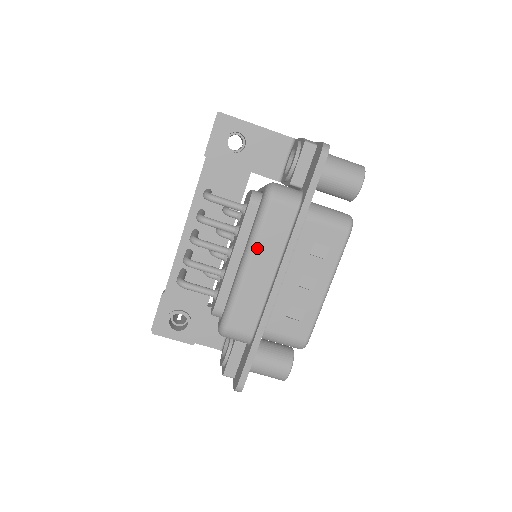
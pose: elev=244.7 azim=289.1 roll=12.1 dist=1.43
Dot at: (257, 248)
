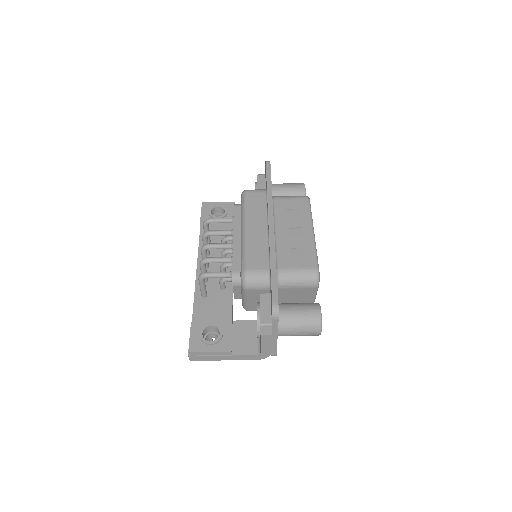
Dot at: (248, 217)
